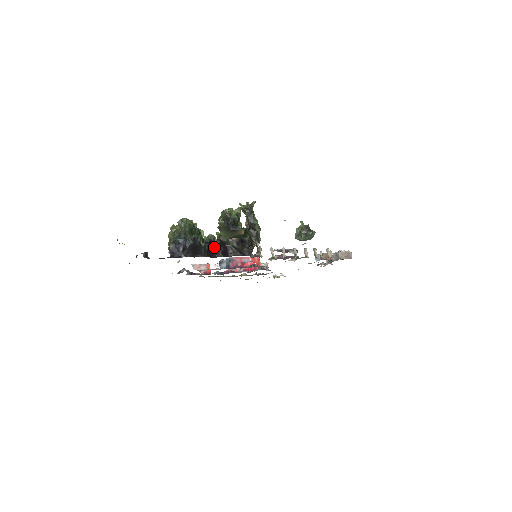
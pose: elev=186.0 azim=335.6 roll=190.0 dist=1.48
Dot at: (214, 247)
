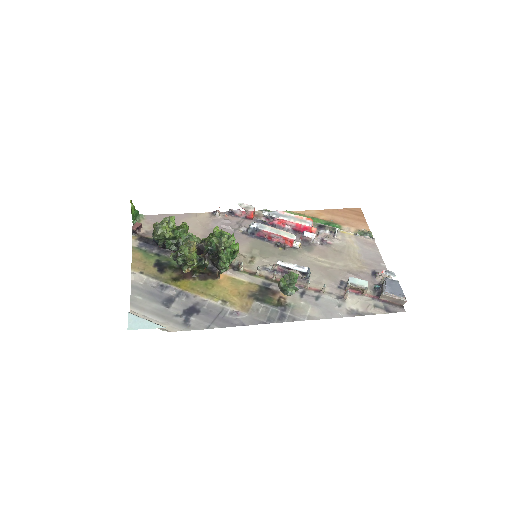
Dot at: occluded
